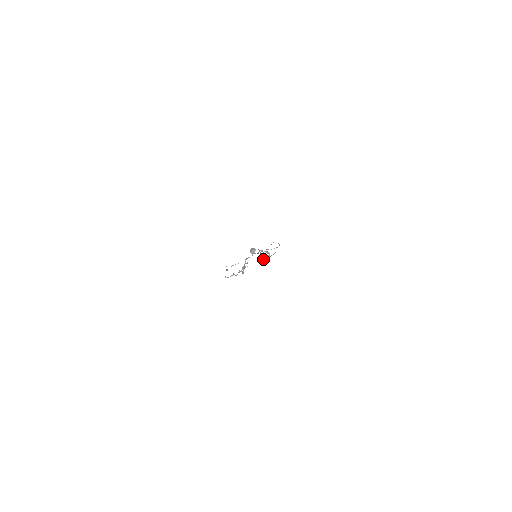
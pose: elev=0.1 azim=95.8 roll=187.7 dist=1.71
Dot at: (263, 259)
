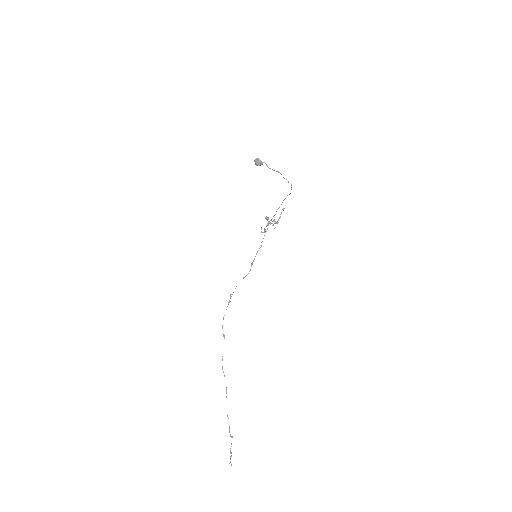
Dot at: occluded
